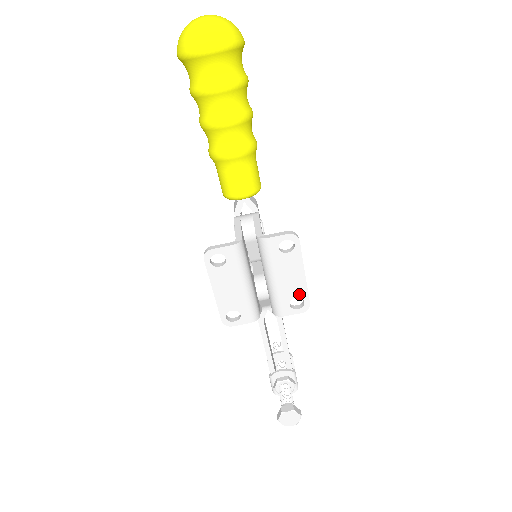
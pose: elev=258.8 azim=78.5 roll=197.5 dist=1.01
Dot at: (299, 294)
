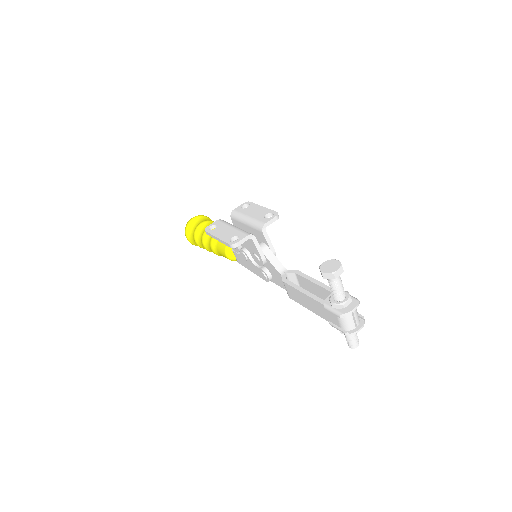
Dot at: (267, 213)
